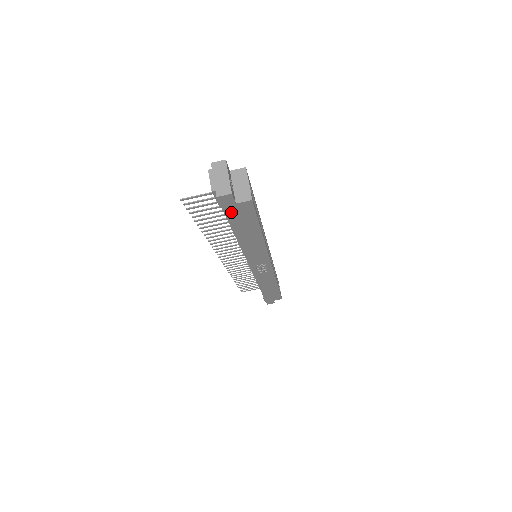
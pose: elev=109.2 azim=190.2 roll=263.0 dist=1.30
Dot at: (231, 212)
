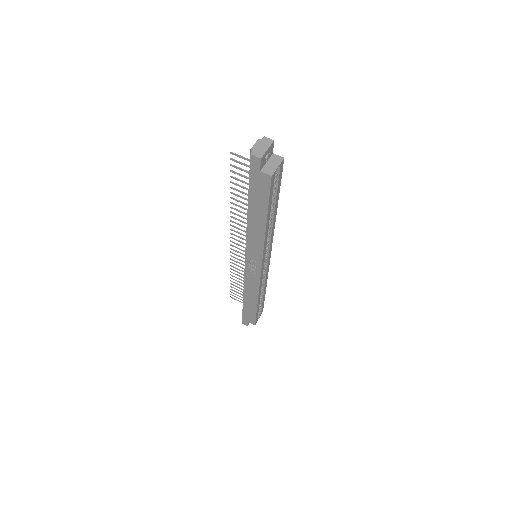
Dot at: (254, 178)
